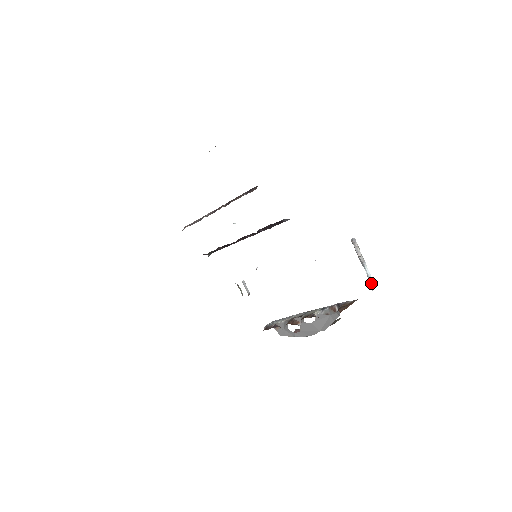
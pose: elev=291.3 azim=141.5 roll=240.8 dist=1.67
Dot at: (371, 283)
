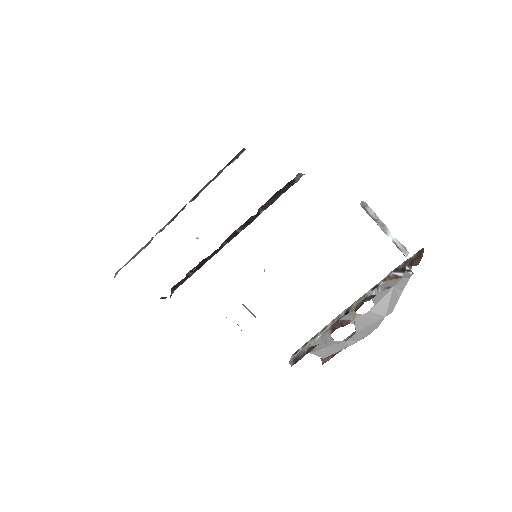
Dot at: (401, 248)
